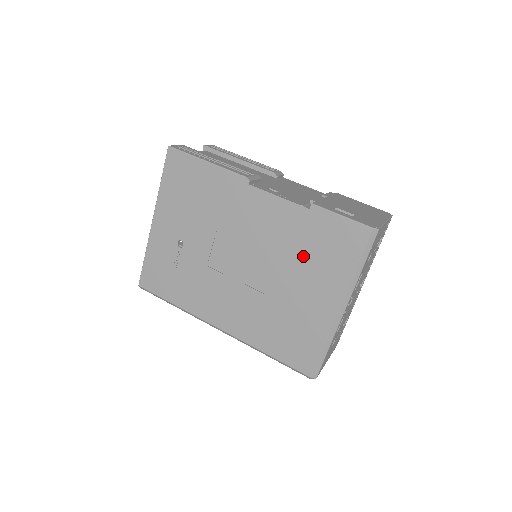
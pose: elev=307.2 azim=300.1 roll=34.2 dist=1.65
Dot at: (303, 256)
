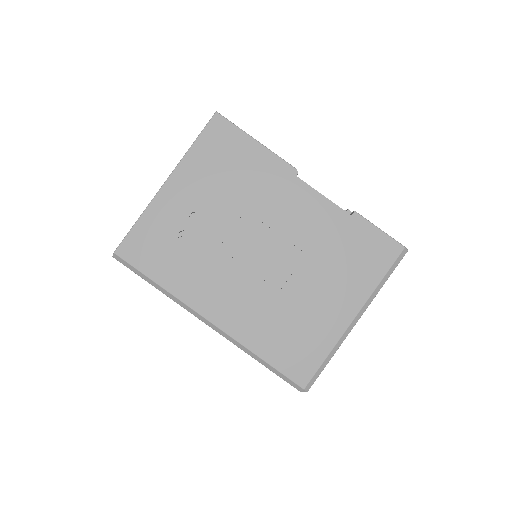
Dot at: (332, 259)
